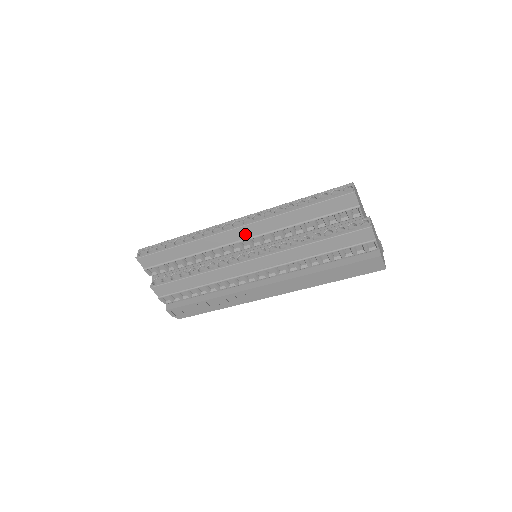
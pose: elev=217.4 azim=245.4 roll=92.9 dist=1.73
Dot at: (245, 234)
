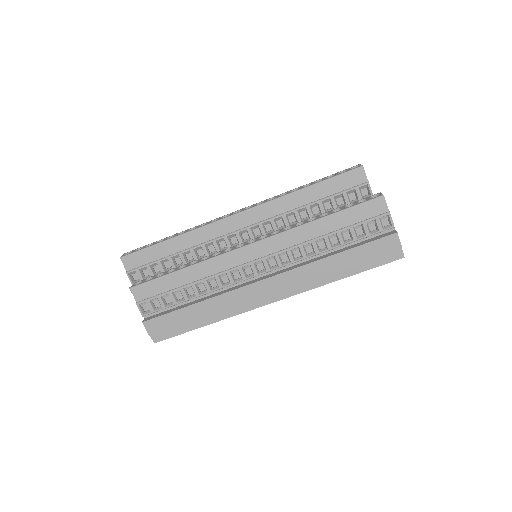
Dot at: (246, 221)
